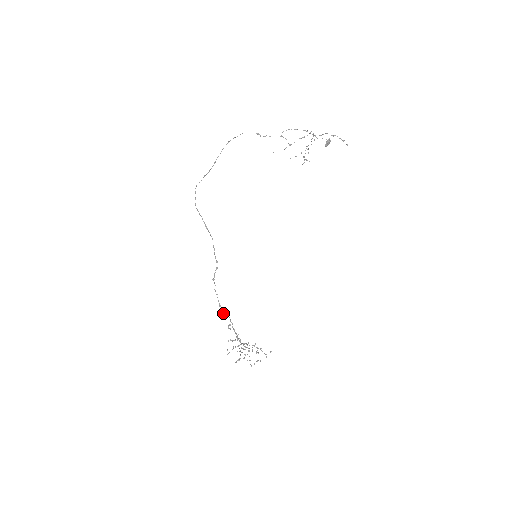
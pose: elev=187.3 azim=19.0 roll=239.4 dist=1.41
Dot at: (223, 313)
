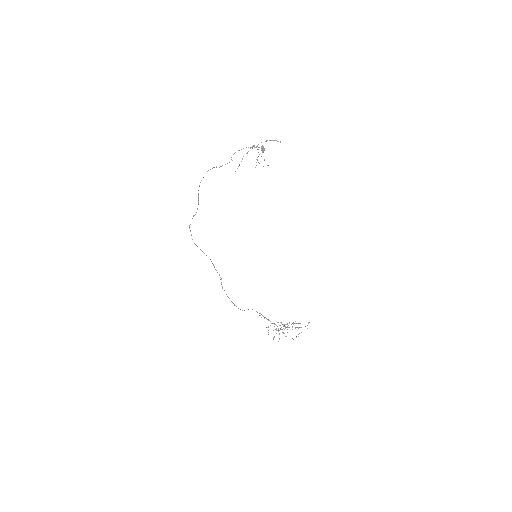
Dot at: occluded
